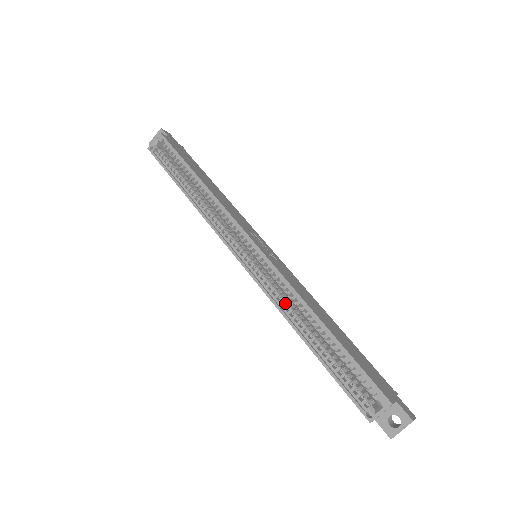
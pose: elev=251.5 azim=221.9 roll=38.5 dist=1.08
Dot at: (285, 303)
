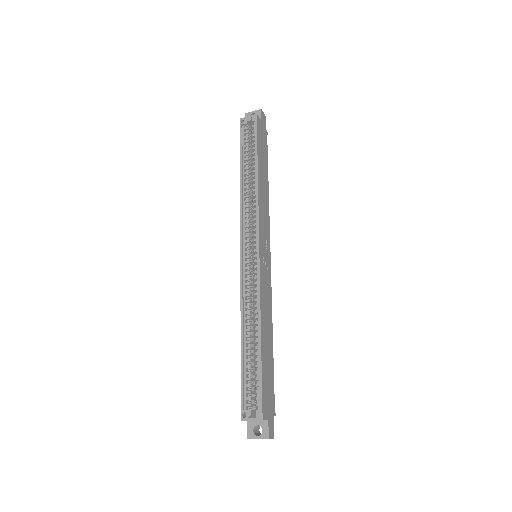
Dot at: (248, 304)
